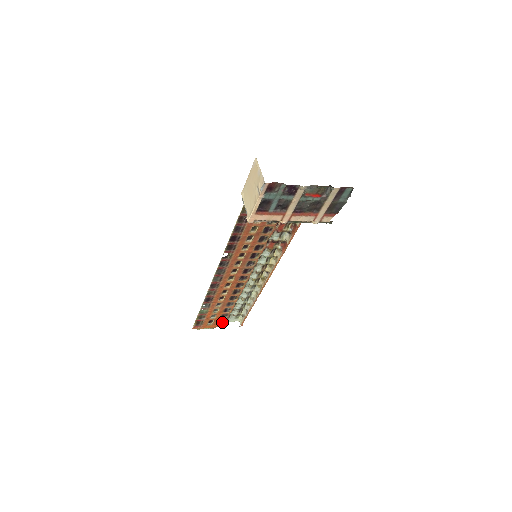
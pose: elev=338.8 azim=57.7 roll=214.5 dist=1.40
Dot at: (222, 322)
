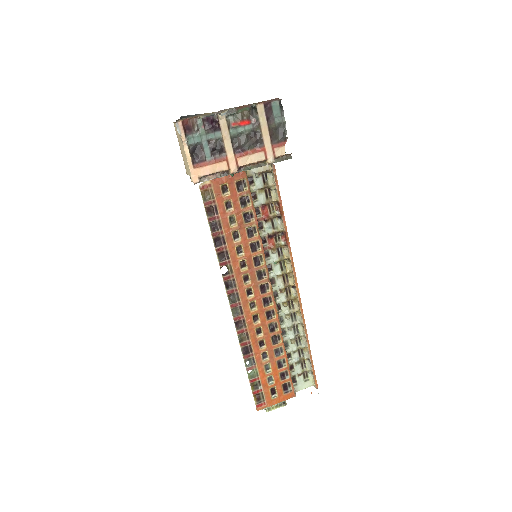
Dot at: (288, 389)
